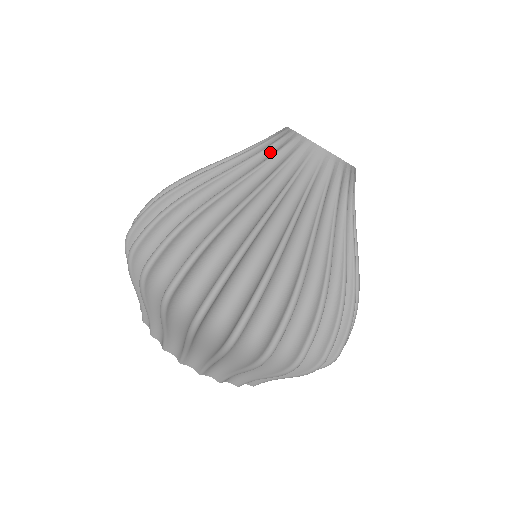
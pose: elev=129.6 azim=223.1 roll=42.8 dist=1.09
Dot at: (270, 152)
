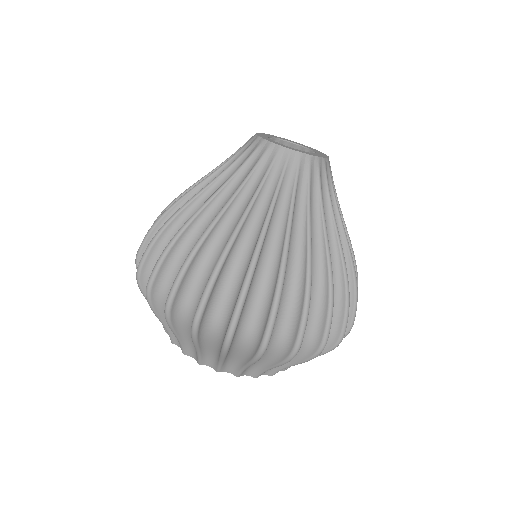
Dot at: (249, 166)
